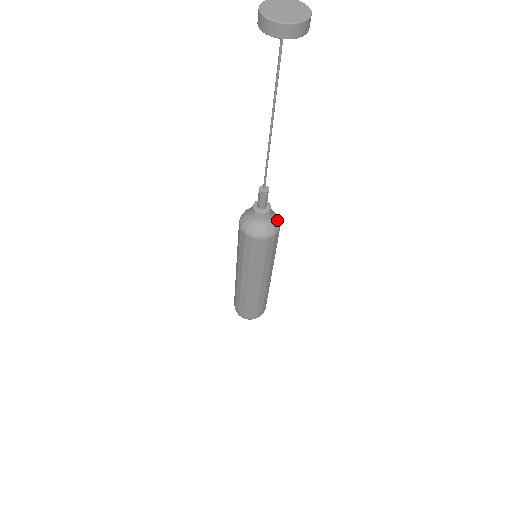
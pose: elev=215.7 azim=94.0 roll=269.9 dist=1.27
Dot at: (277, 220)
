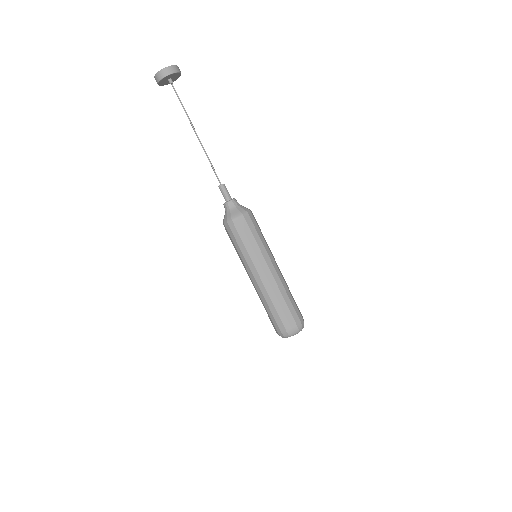
Dot at: (246, 208)
